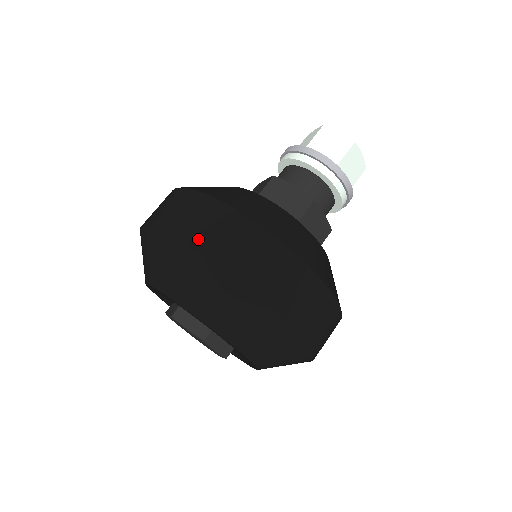
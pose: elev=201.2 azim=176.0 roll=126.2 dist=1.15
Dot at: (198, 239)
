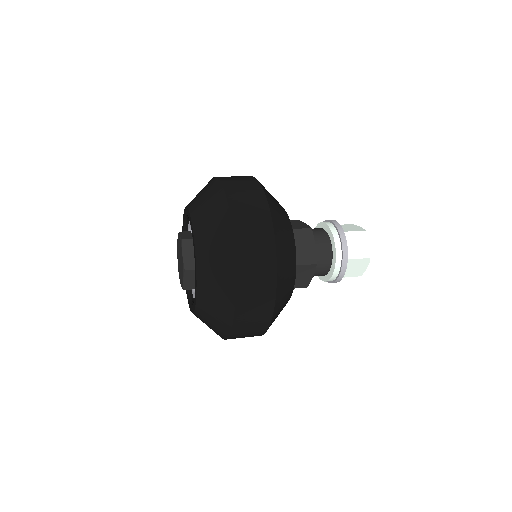
Dot at: (240, 223)
